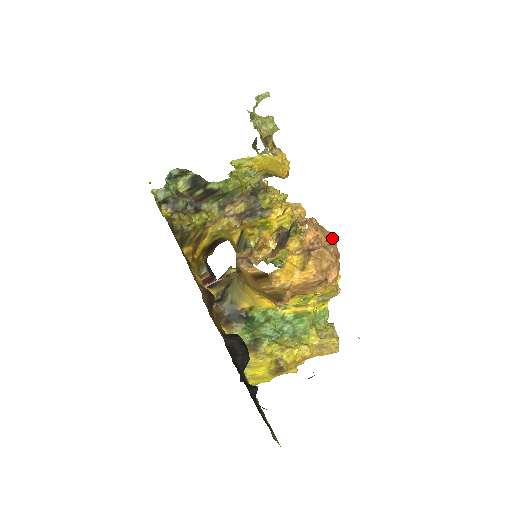
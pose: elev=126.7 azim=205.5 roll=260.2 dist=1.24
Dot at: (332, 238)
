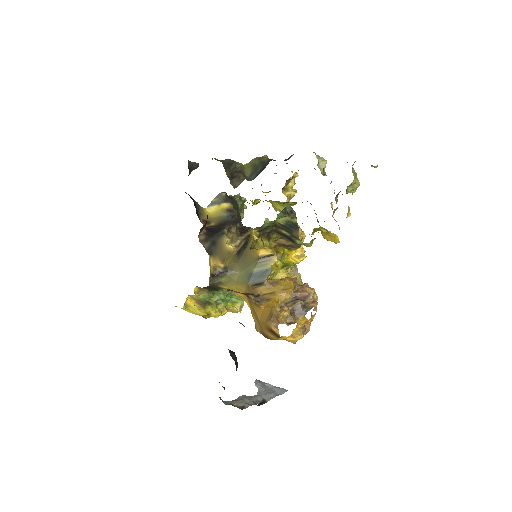
Dot at: occluded
